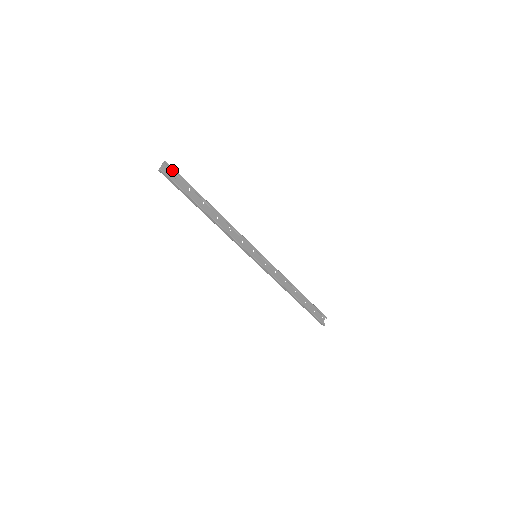
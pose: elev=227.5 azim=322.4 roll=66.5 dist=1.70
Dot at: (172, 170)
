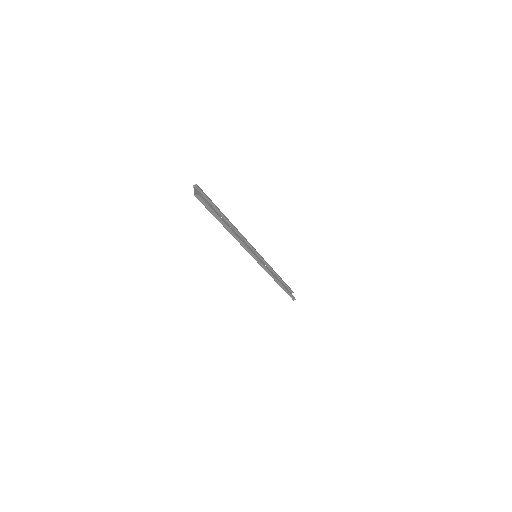
Dot at: (199, 192)
